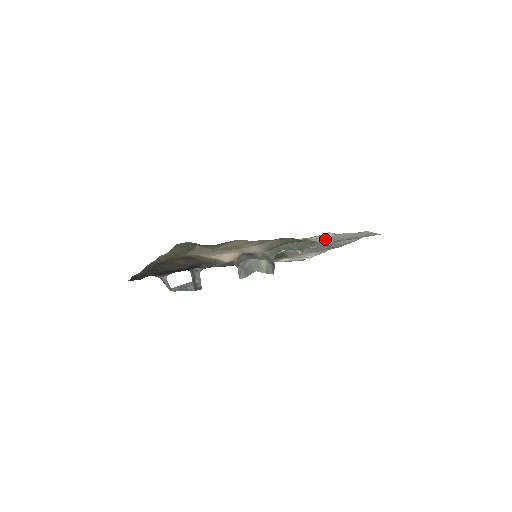
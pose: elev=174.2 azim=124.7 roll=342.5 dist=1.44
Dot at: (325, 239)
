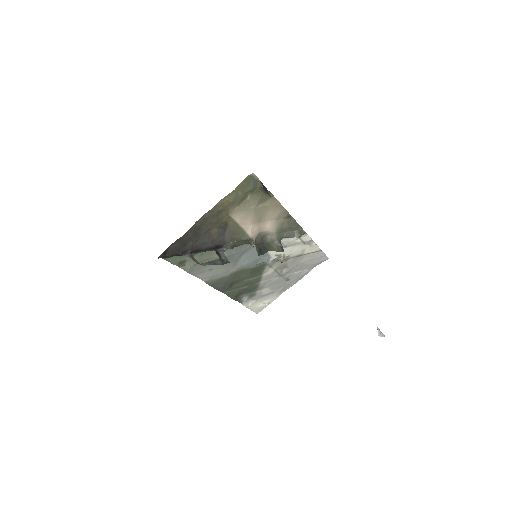
Dot at: (299, 251)
